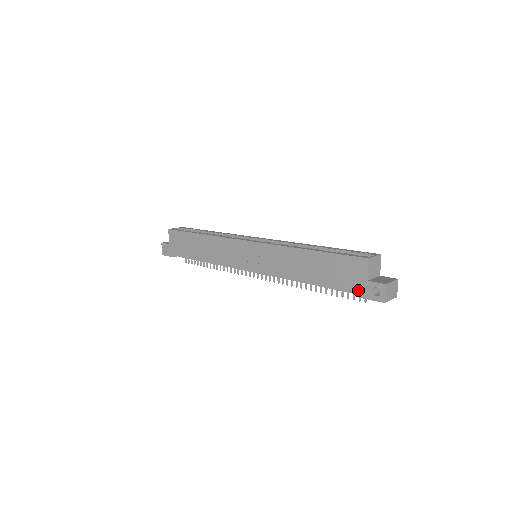
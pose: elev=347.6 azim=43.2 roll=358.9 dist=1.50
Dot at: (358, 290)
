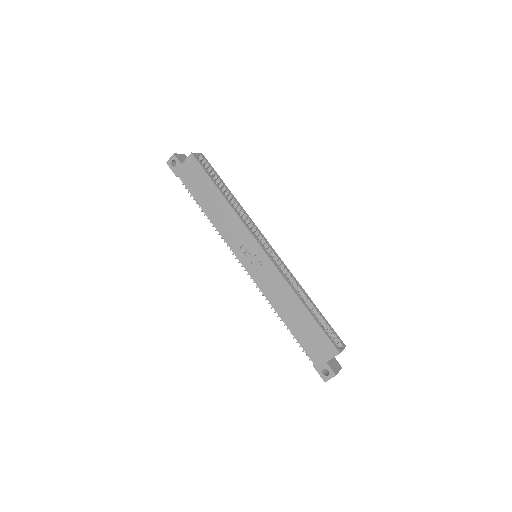
Dot at: (315, 360)
